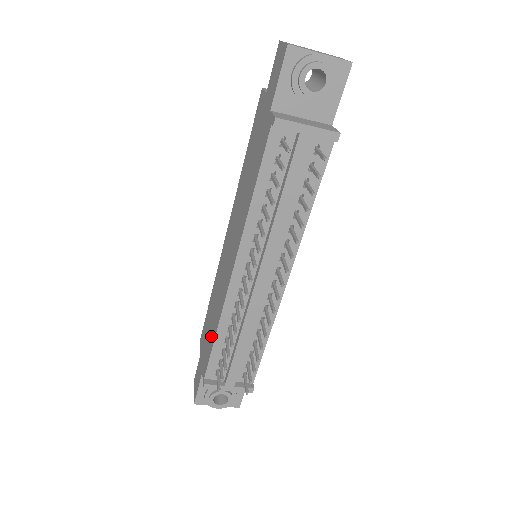
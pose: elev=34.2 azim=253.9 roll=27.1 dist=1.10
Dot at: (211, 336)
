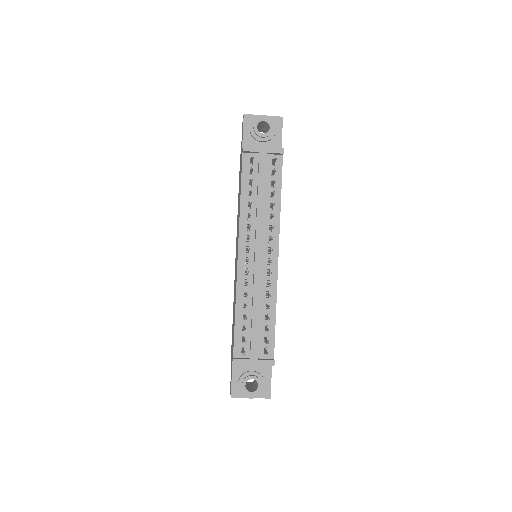
Dot at: occluded
